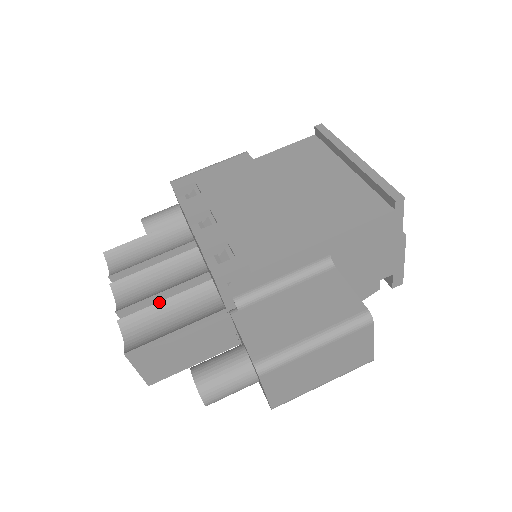
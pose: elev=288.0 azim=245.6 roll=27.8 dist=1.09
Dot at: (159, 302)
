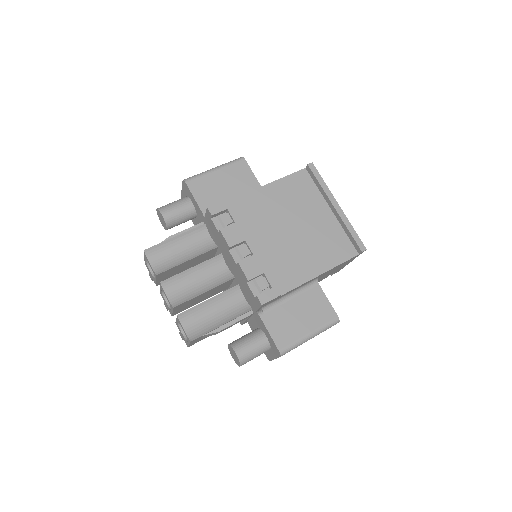
Dot at: (205, 301)
